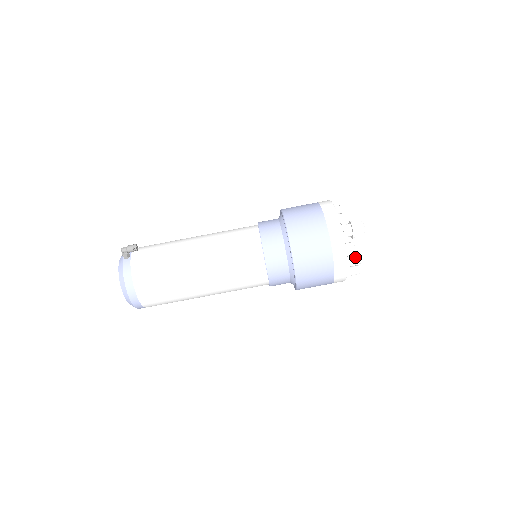
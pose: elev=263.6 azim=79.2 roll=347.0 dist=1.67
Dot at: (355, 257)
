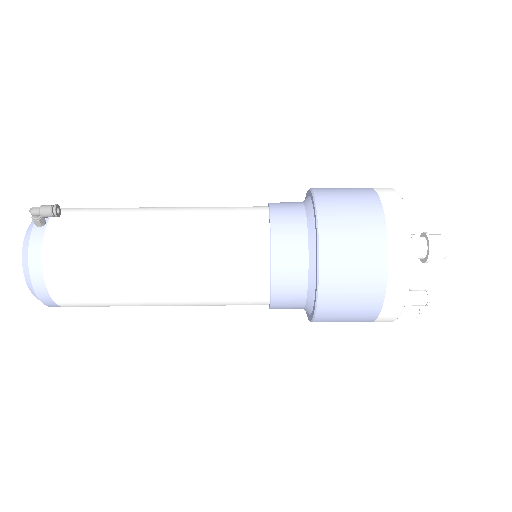
Dot at: (421, 294)
